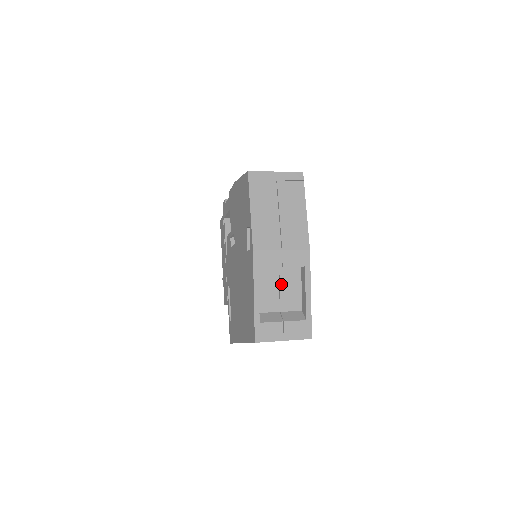
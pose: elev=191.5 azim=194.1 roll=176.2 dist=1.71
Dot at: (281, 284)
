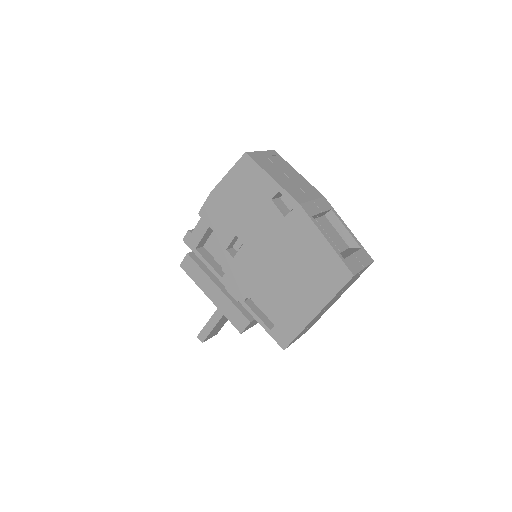
Dot at: (325, 231)
